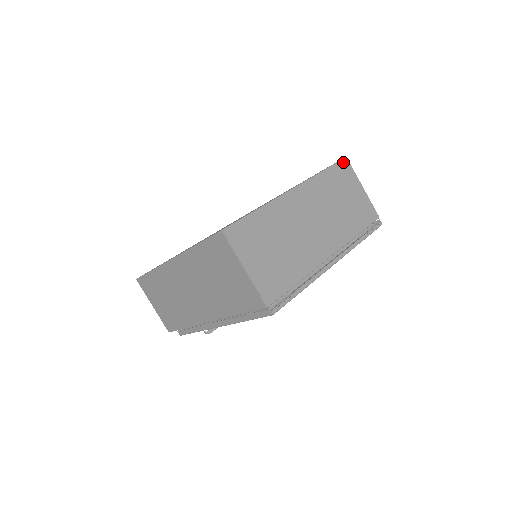
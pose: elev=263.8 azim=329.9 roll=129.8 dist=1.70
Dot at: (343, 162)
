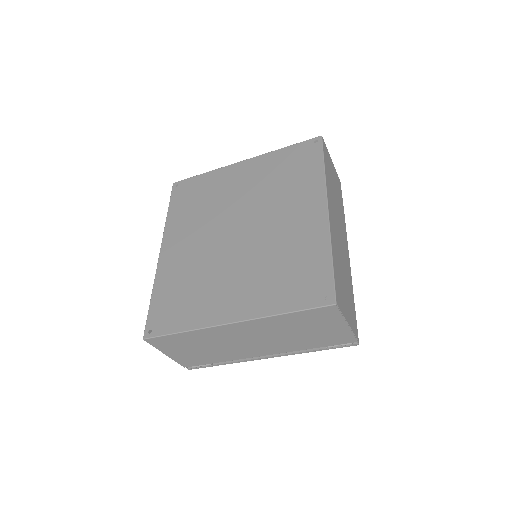
Dot at: (326, 308)
